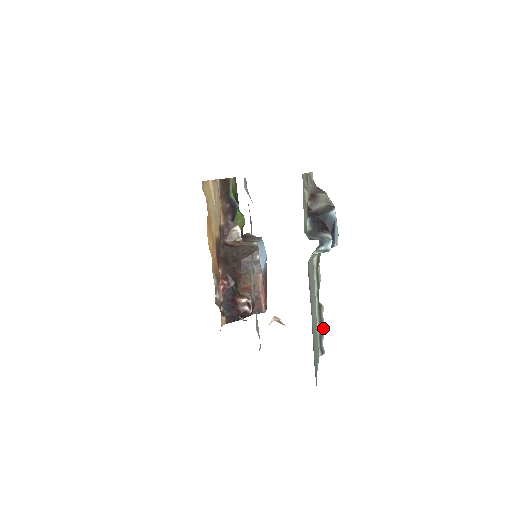
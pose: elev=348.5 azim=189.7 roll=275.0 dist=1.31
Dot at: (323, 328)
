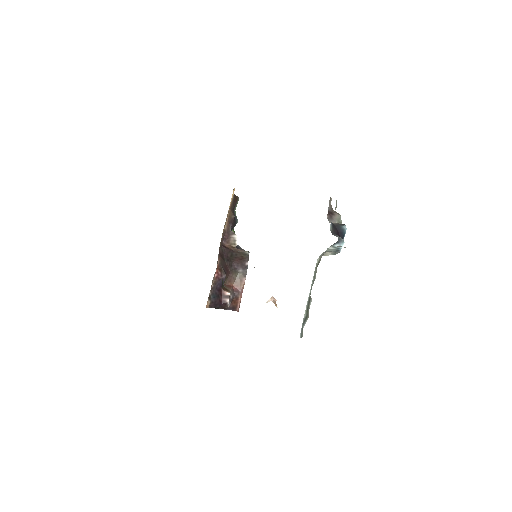
Dot at: (307, 316)
